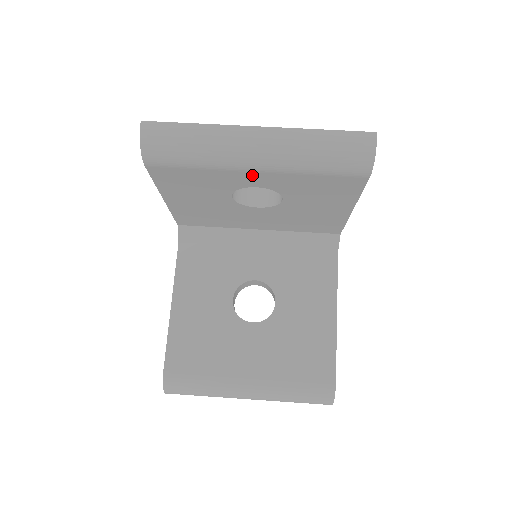
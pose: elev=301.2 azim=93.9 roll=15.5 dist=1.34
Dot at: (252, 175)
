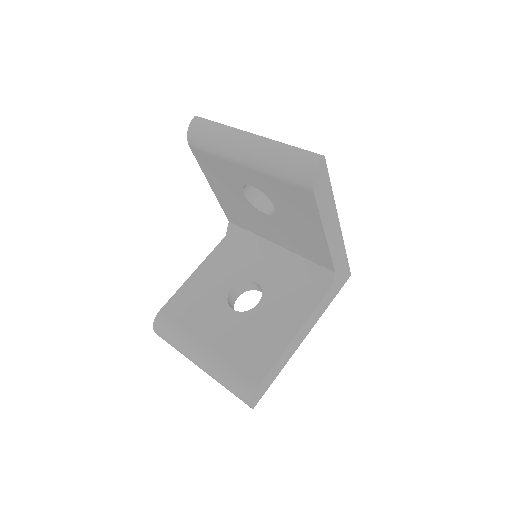
Dot at: (245, 171)
